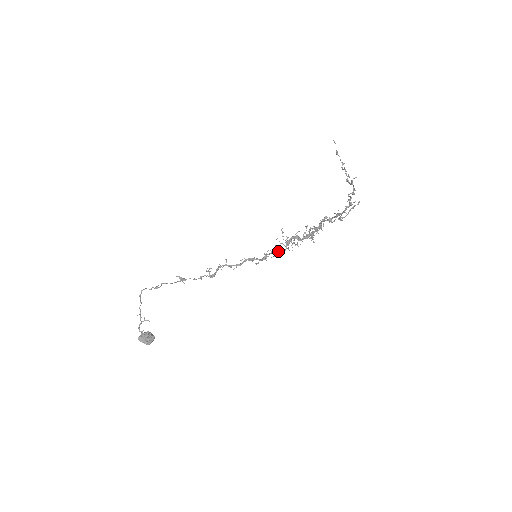
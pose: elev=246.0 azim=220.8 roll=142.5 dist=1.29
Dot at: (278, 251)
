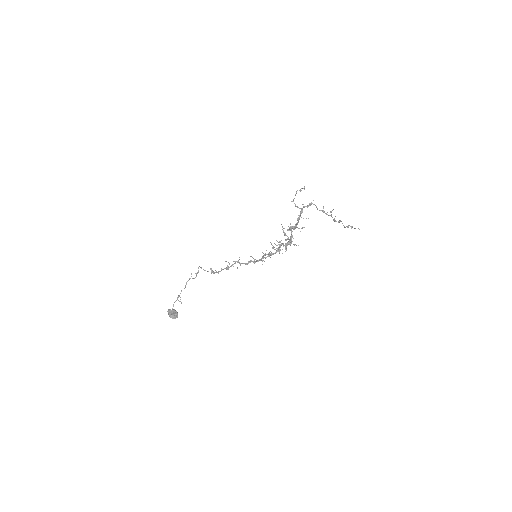
Dot at: (269, 253)
